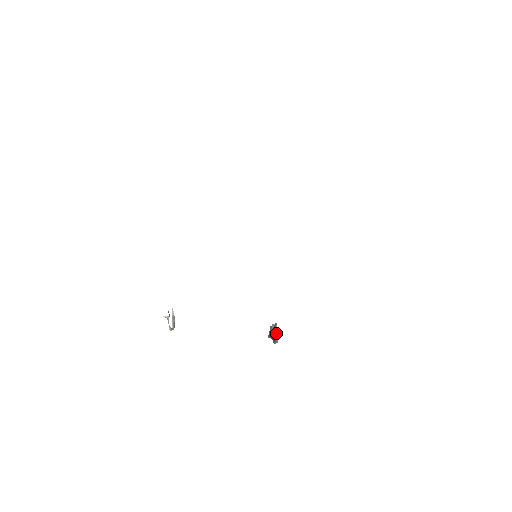
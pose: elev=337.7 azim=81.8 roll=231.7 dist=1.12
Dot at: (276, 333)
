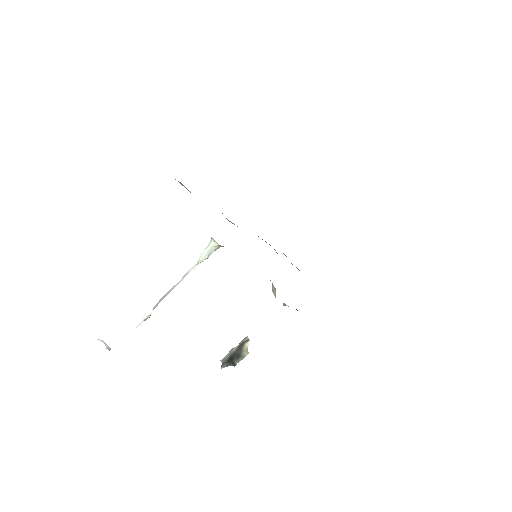
Dot at: (248, 343)
